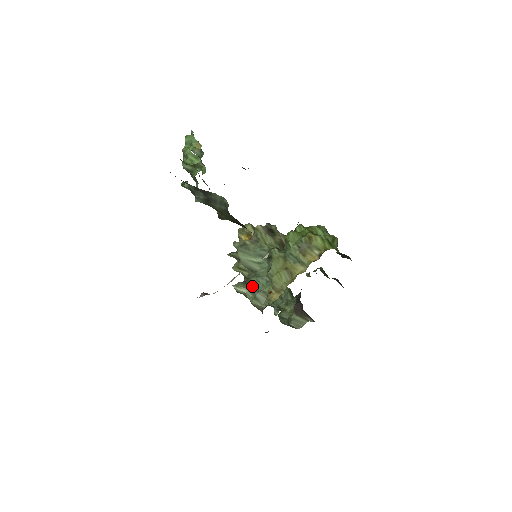
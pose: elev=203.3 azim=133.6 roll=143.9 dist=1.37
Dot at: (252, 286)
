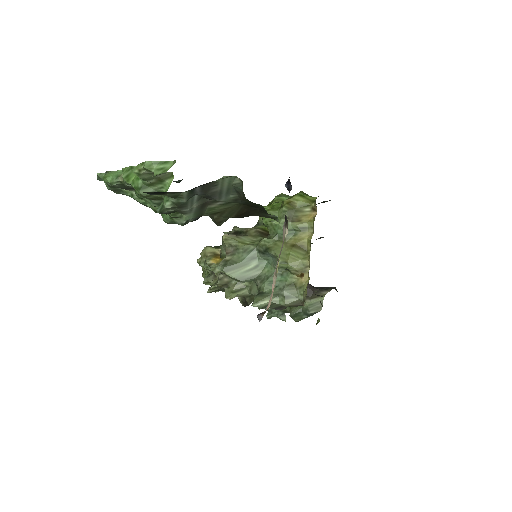
Dot at: (270, 291)
